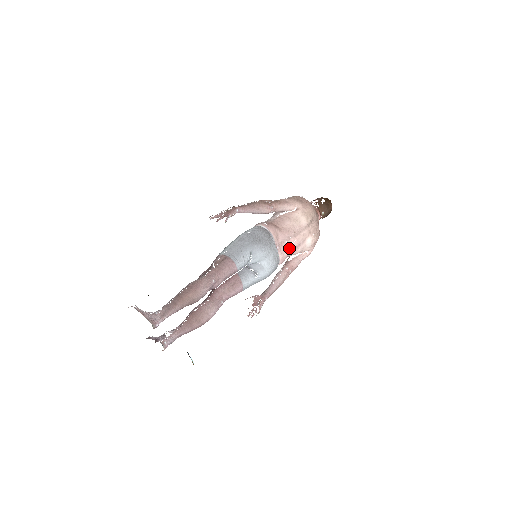
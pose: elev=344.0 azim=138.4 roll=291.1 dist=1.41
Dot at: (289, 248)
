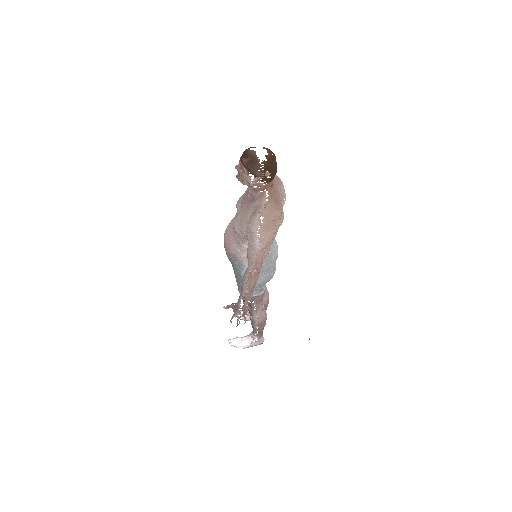
Dot at: occluded
